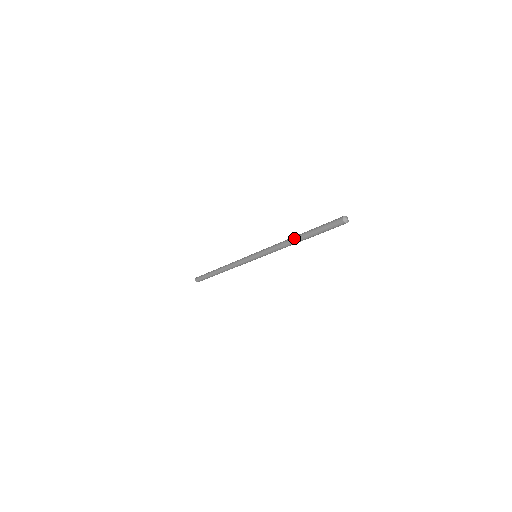
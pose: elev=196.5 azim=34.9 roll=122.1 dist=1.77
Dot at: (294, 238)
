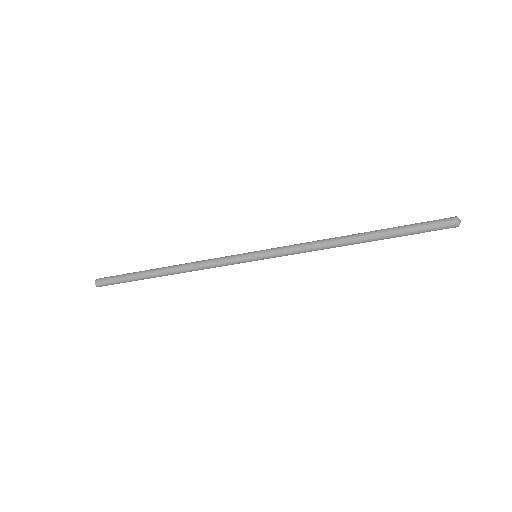
Dot at: (353, 235)
